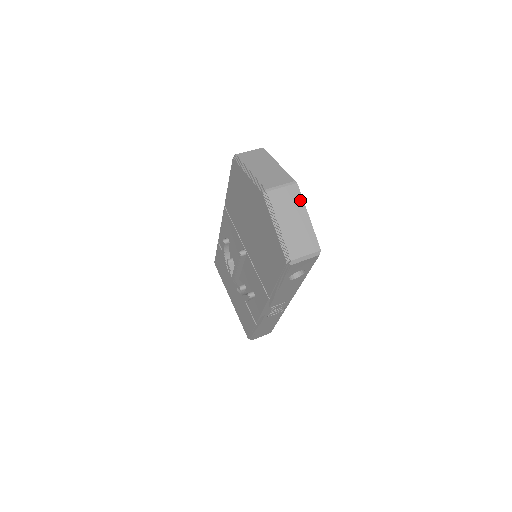
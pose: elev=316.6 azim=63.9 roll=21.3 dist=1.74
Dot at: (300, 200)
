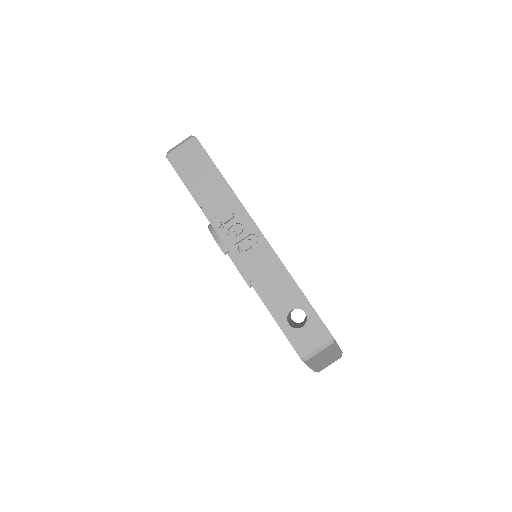
Dot at: occluded
